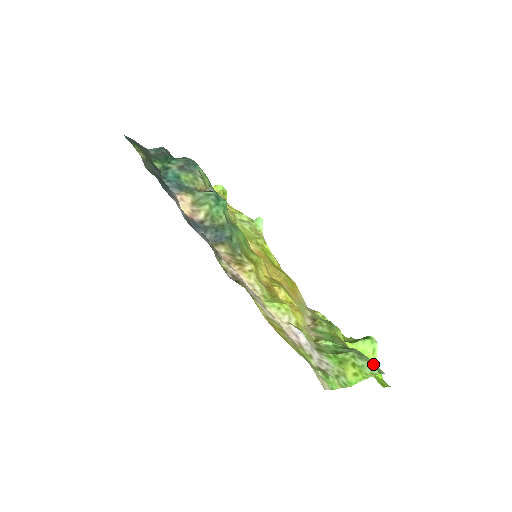
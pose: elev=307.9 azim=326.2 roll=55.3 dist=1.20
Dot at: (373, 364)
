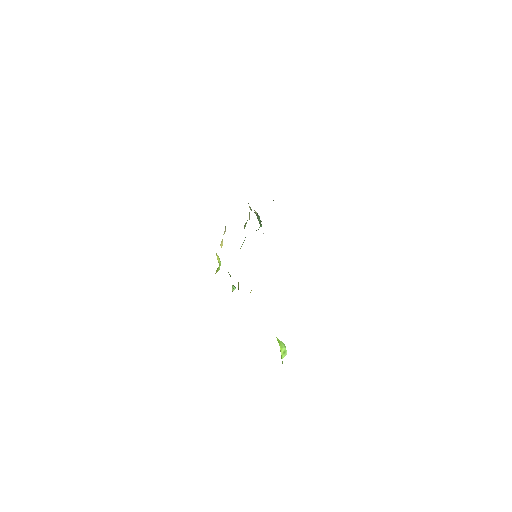
Dot at: occluded
